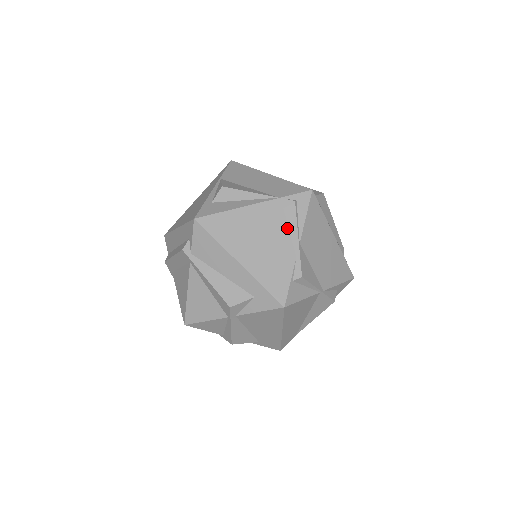
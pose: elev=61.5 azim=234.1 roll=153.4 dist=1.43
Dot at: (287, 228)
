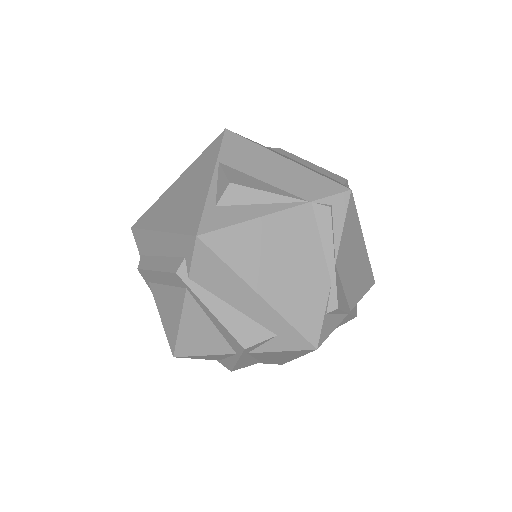
Dot at: (320, 244)
